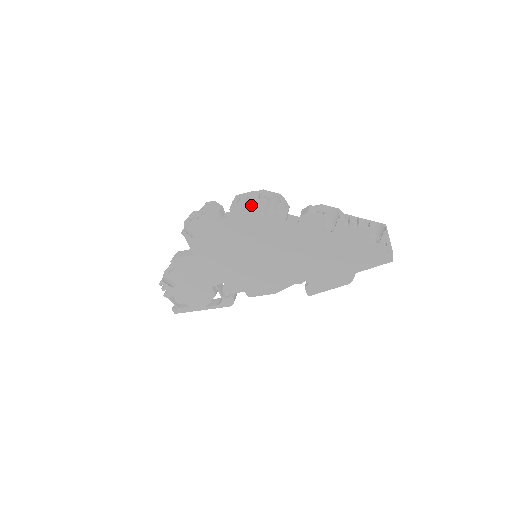
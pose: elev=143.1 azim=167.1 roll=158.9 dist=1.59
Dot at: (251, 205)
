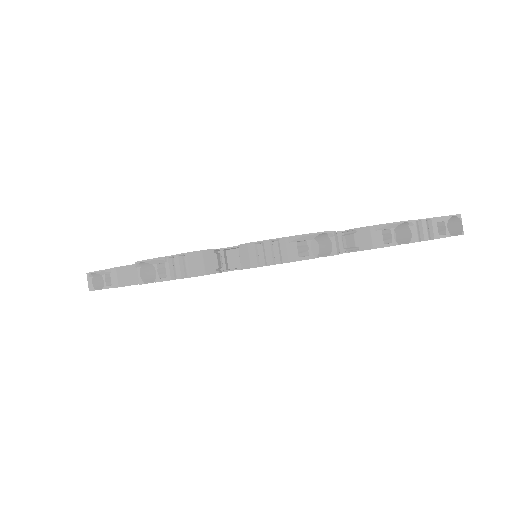
Dot at: occluded
